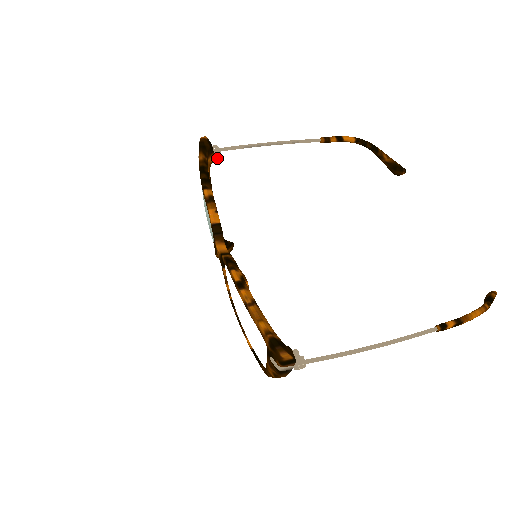
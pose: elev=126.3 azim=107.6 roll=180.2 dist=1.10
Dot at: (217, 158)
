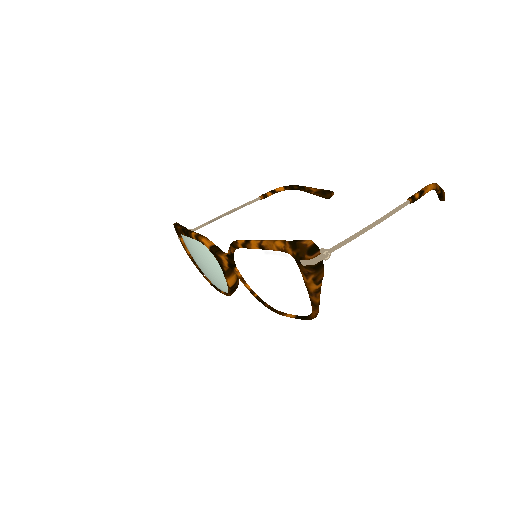
Dot at: occluded
